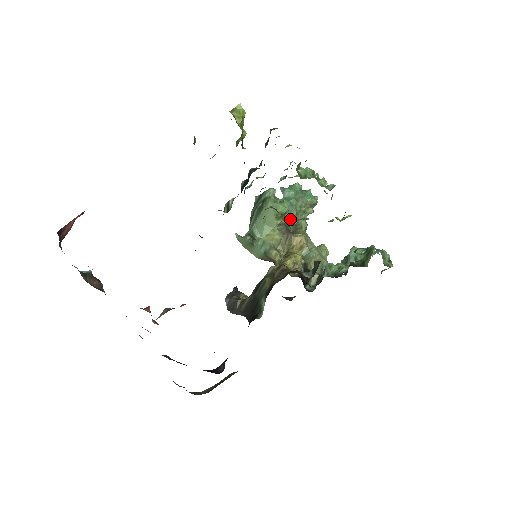
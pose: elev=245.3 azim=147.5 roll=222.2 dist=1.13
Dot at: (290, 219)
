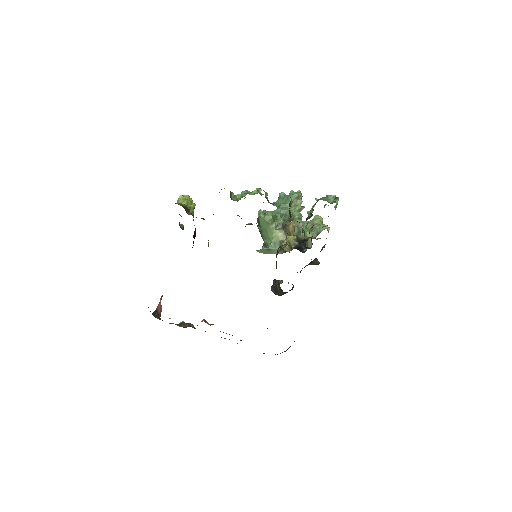
Dot at: (285, 217)
